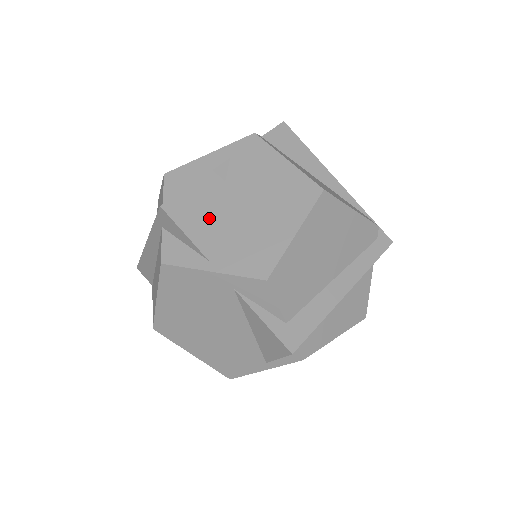
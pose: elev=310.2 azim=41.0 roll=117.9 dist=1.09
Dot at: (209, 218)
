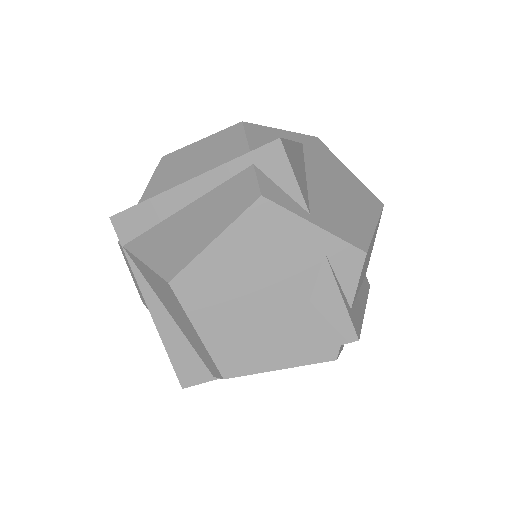
Dot at: (303, 178)
